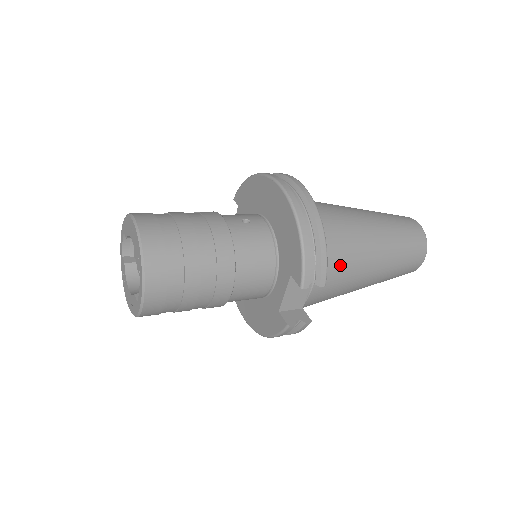
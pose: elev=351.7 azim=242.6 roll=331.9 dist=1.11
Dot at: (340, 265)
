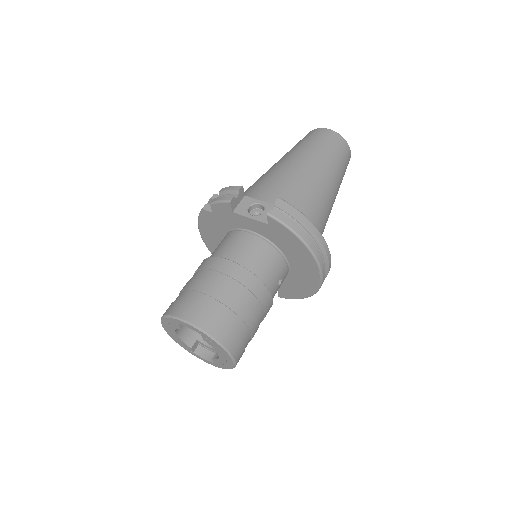
Dot at: occluded
